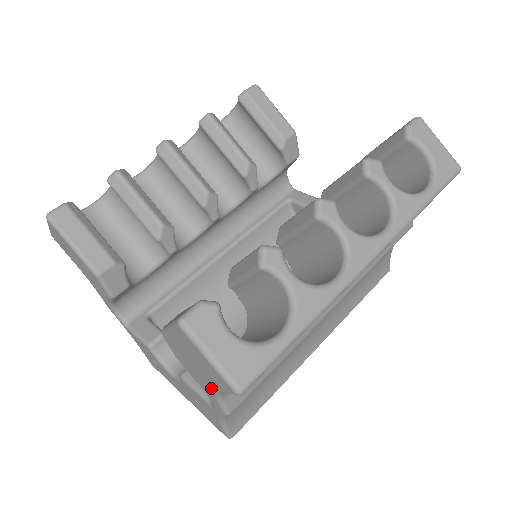
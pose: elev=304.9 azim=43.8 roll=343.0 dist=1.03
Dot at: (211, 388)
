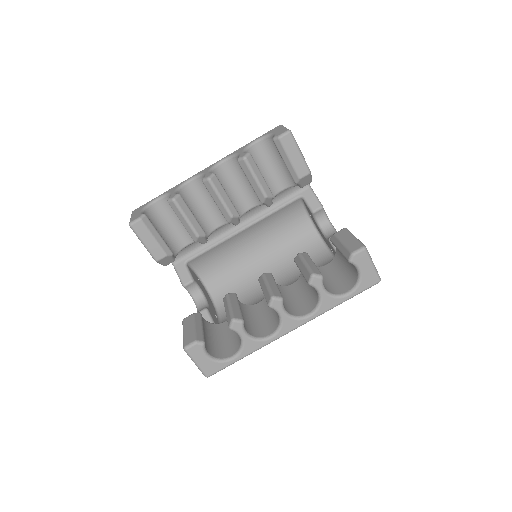
Dot at: occluded
